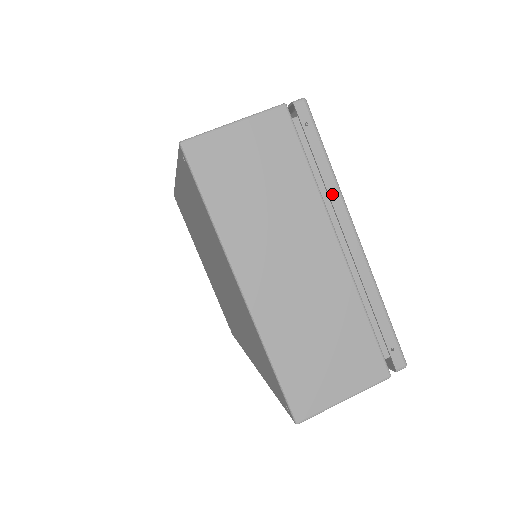
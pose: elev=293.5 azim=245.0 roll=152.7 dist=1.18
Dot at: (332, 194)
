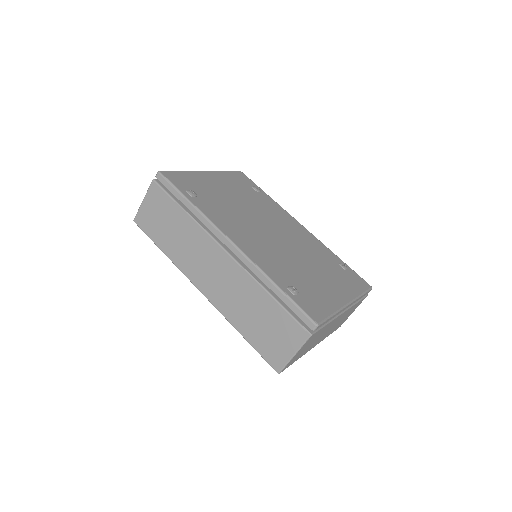
Dot at: occluded
